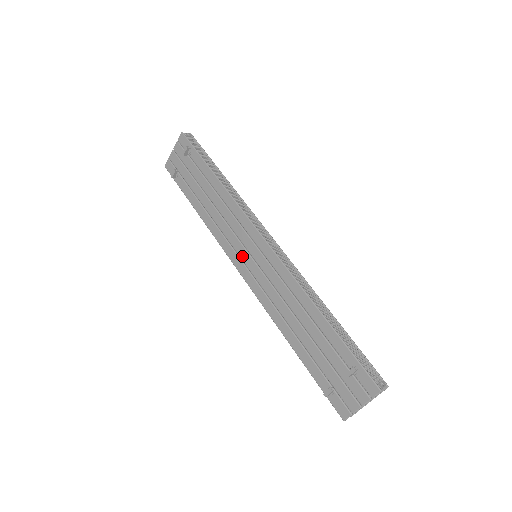
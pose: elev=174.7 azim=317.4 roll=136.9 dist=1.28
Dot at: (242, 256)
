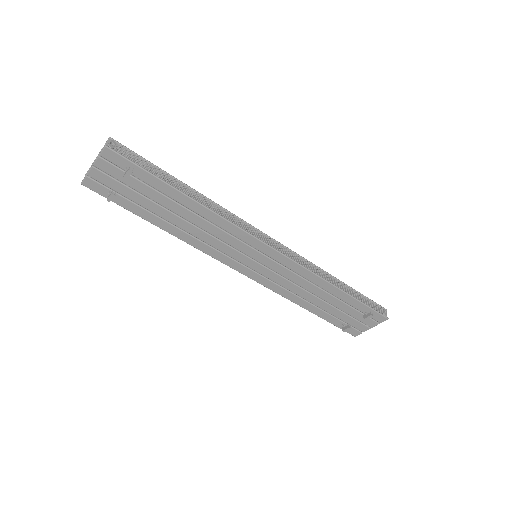
Dot at: (242, 261)
